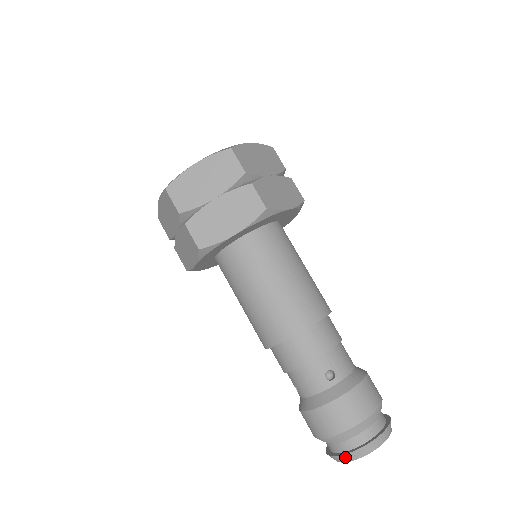
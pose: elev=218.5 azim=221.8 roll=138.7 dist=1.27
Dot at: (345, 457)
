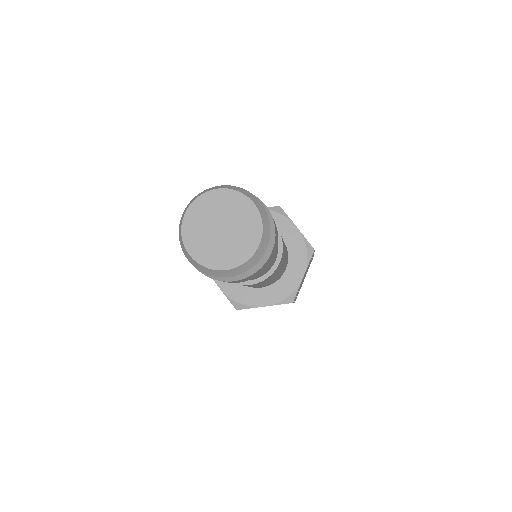
Dot at: (197, 196)
